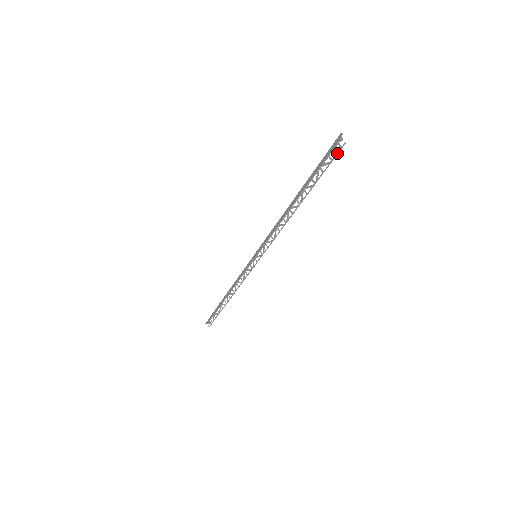
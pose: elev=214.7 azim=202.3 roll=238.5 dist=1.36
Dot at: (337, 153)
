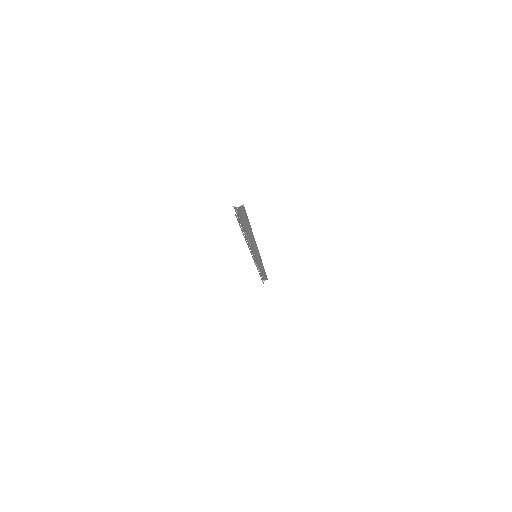
Dot at: (237, 218)
